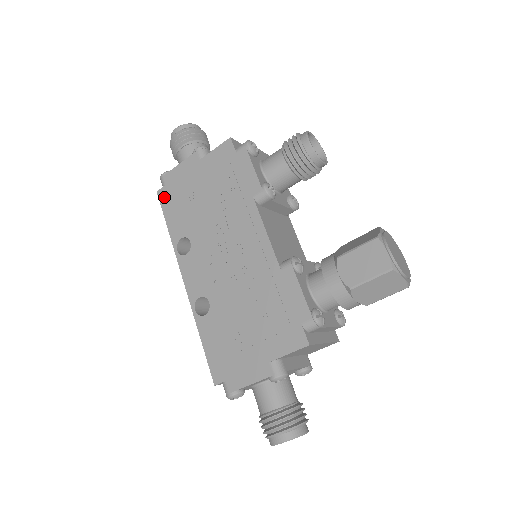
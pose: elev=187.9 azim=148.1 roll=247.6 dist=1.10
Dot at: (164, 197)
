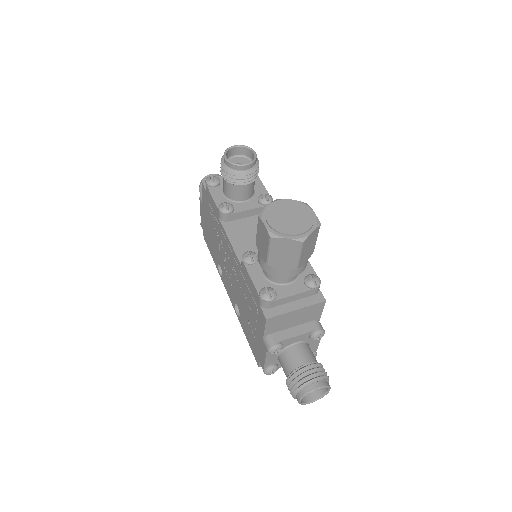
Dot at: (206, 239)
